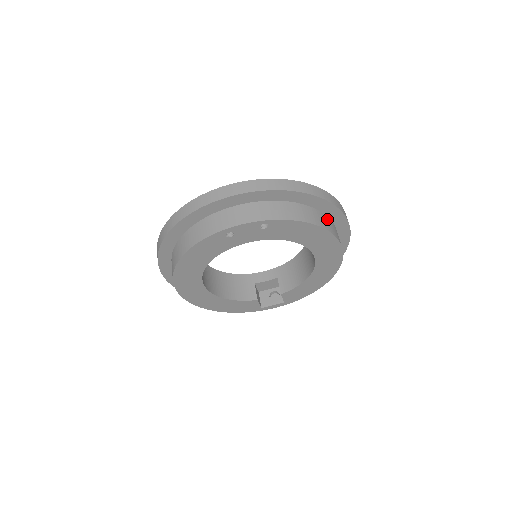
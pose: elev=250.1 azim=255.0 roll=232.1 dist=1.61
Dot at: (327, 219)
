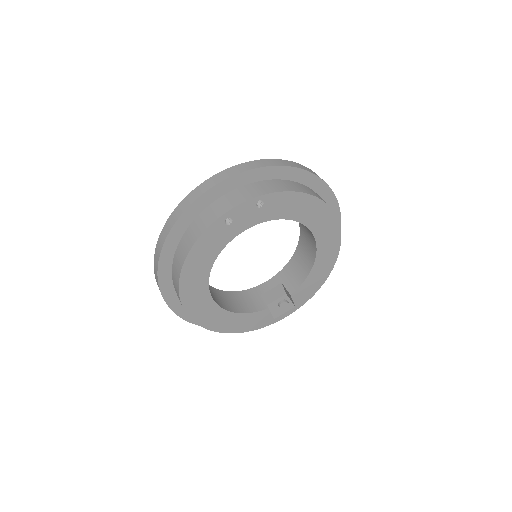
Dot at: (315, 193)
